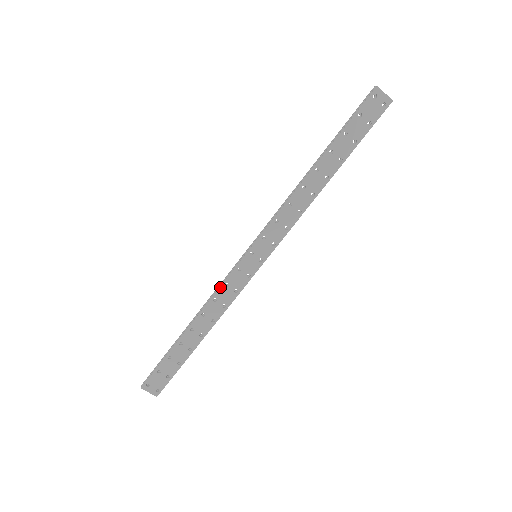
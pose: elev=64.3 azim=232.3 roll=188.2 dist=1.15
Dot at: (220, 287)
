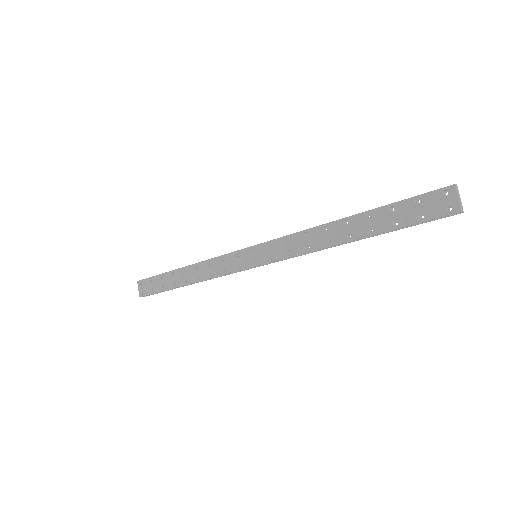
Dot at: (219, 256)
